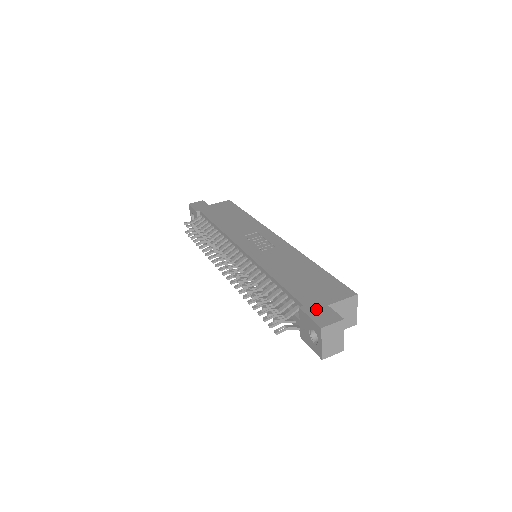
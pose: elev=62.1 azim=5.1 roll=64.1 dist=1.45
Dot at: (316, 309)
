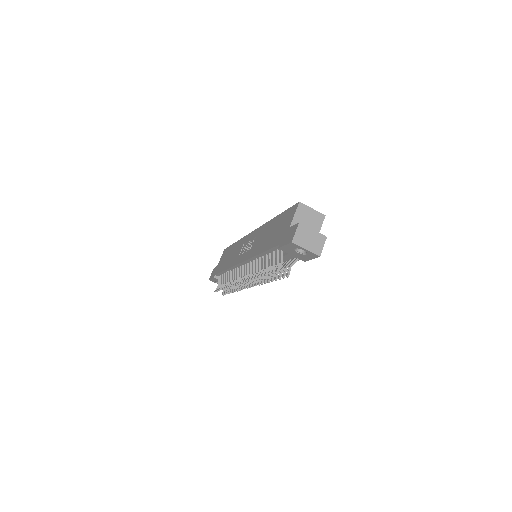
Dot at: (285, 237)
